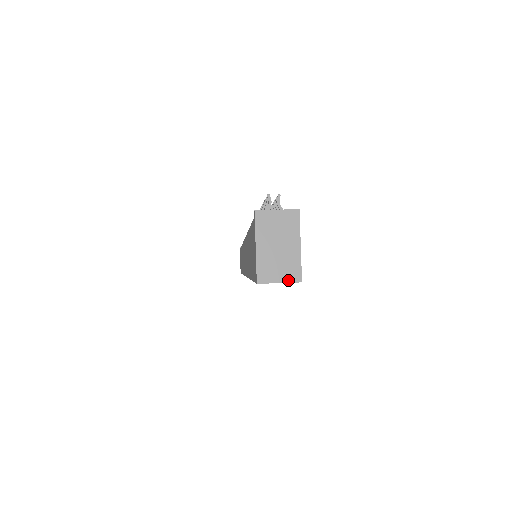
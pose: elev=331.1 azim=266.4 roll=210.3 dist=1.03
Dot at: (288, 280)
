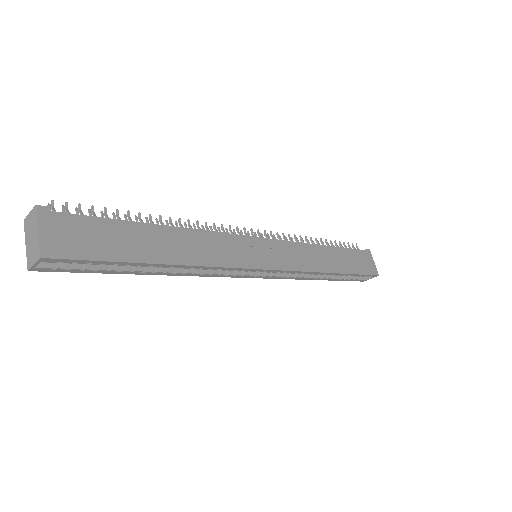
Dot at: (36, 260)
